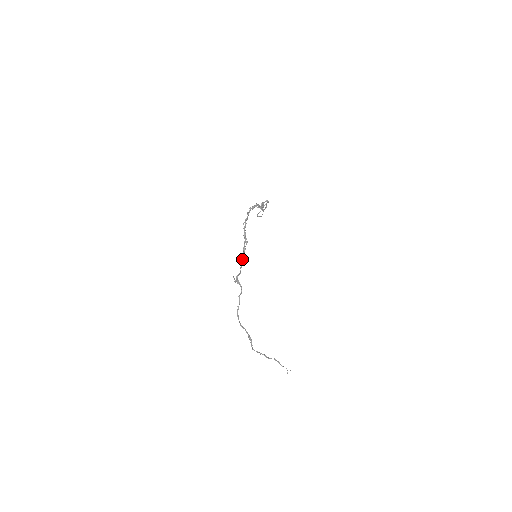
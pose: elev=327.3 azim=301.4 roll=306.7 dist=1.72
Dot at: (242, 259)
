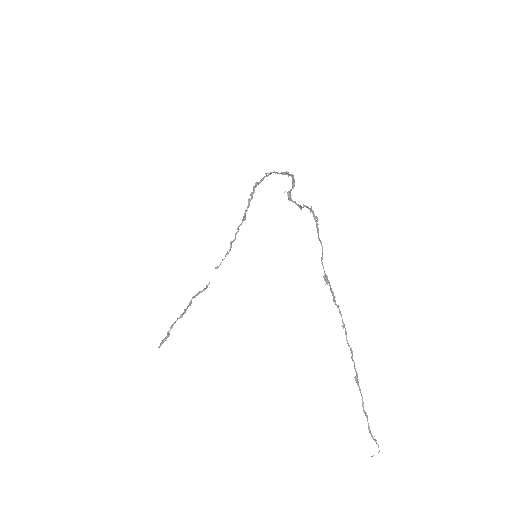
Dot at: (291, 175)
